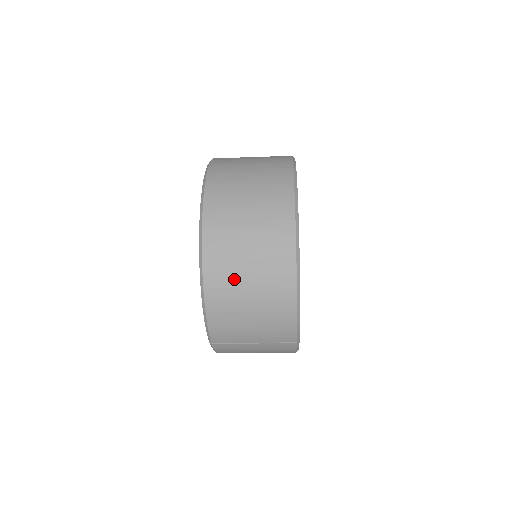
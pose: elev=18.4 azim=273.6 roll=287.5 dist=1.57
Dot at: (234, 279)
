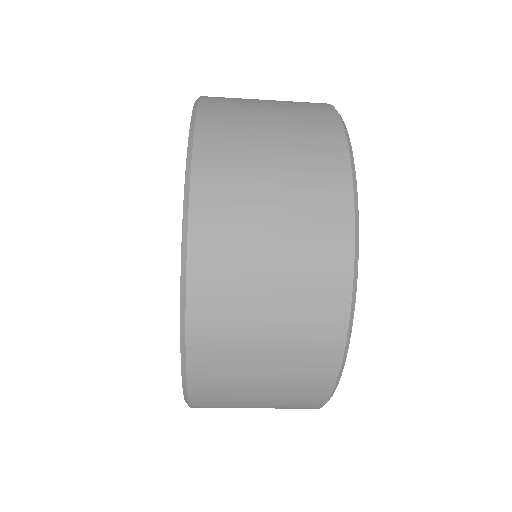
Dot at: (239, 357)
